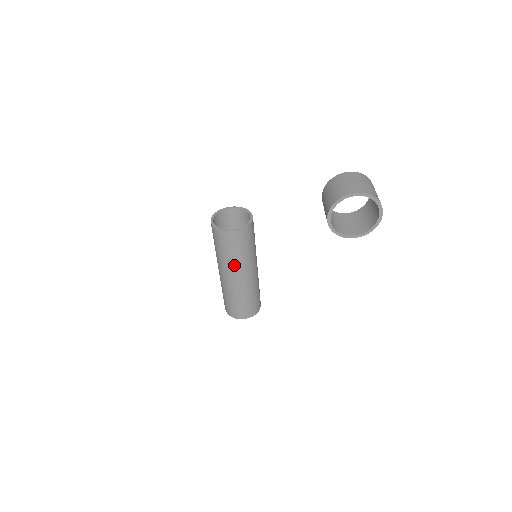
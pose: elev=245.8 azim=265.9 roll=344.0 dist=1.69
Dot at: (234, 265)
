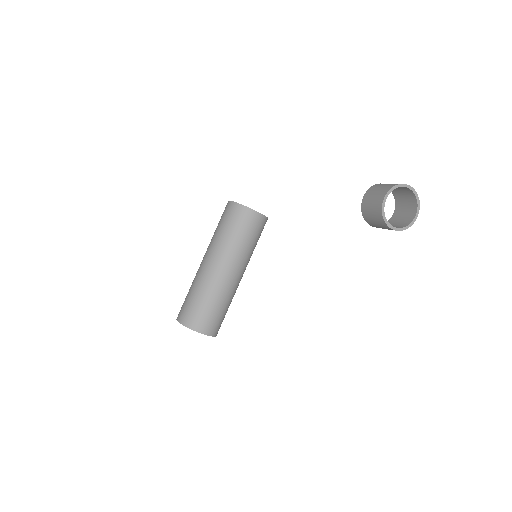
Dot at: (236, 253)
